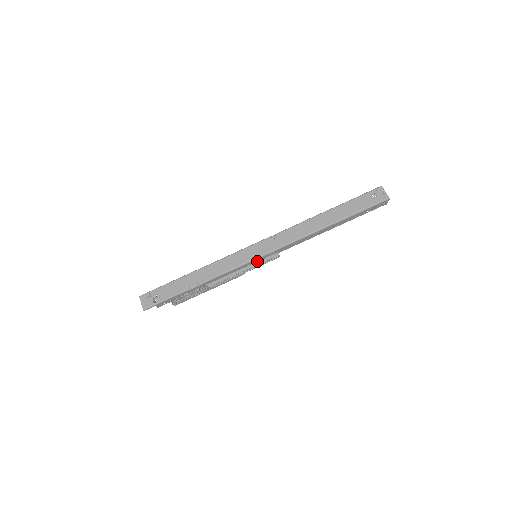
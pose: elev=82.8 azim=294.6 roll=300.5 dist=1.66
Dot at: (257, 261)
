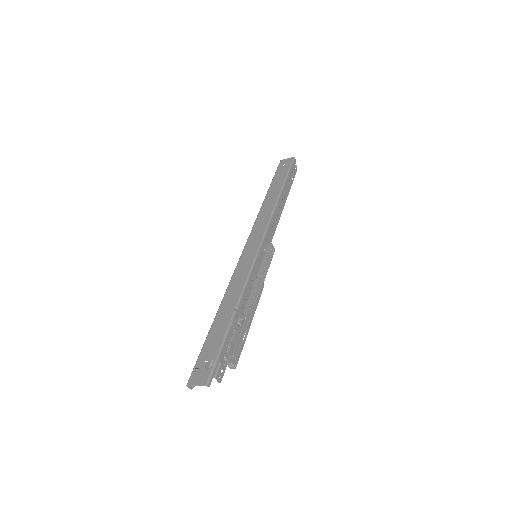
Dot at: (262, 261)
